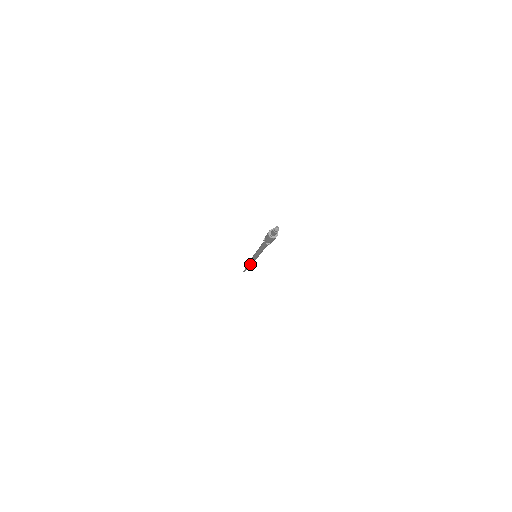
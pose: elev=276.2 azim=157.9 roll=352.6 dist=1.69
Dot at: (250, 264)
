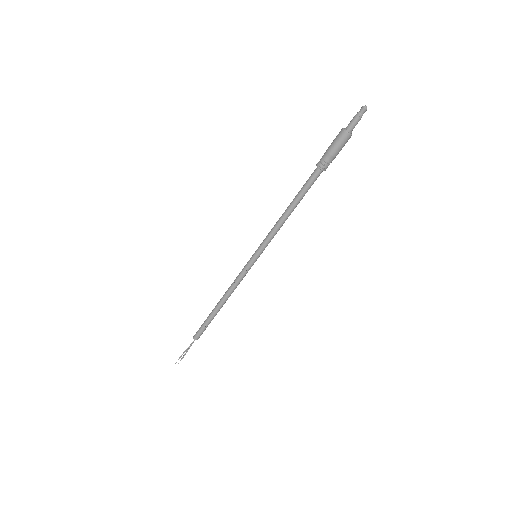
Dot at: (224, 298)
